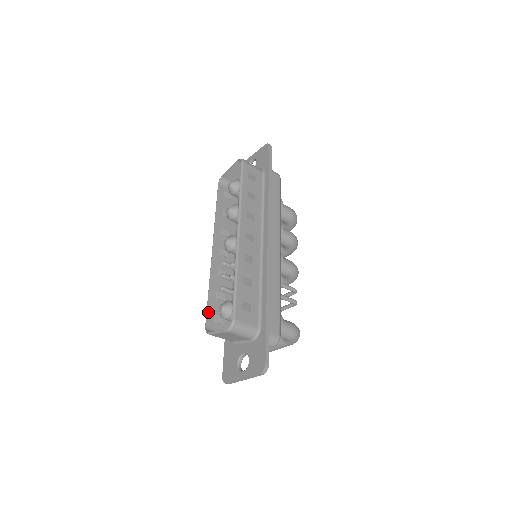
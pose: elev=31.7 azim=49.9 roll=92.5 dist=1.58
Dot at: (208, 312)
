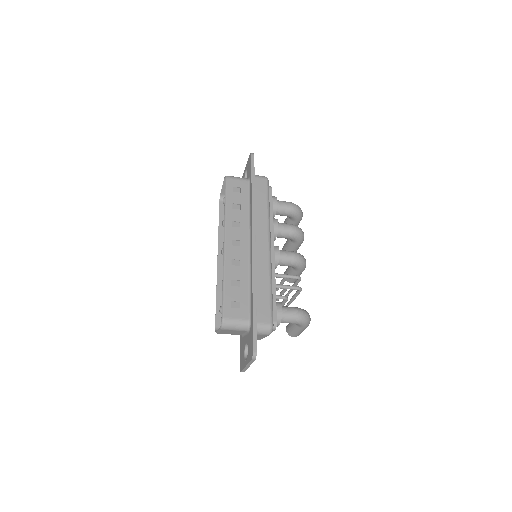
Dot at: (217, 315)
